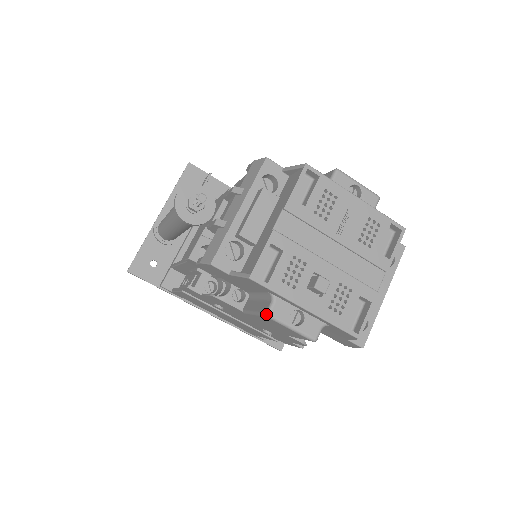
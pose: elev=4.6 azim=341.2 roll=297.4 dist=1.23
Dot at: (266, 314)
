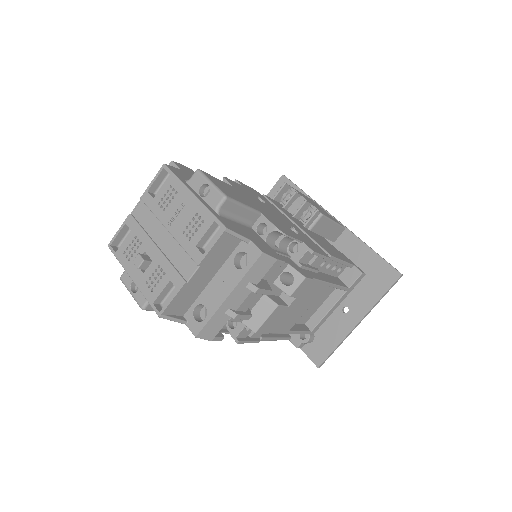
Dot at: (120, 277)
